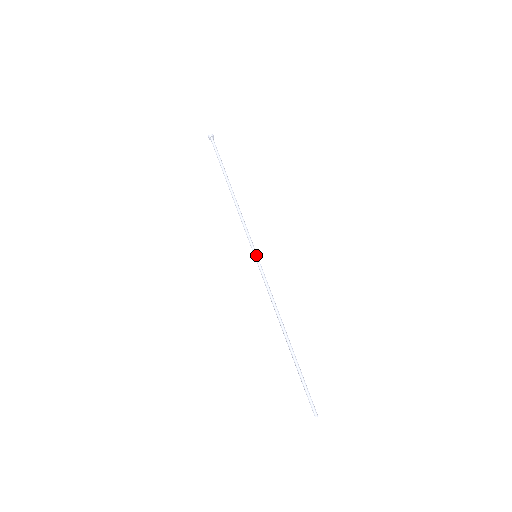
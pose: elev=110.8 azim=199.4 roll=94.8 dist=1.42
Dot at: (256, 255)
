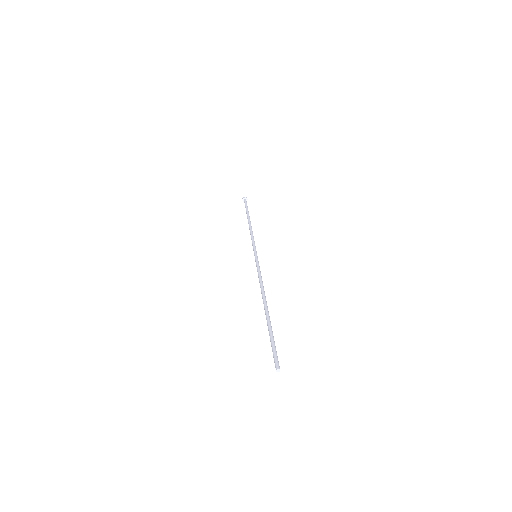
Dot at: (255, 254)
